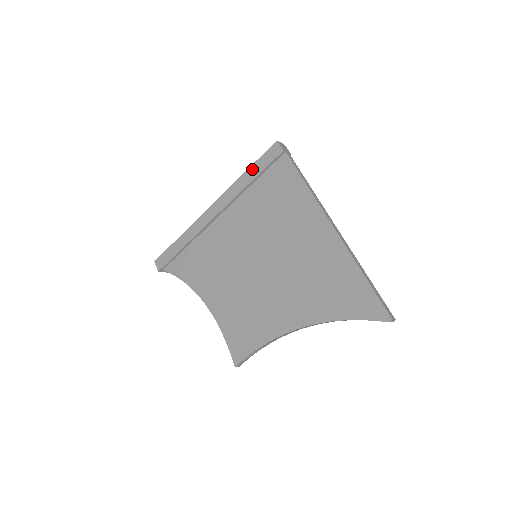
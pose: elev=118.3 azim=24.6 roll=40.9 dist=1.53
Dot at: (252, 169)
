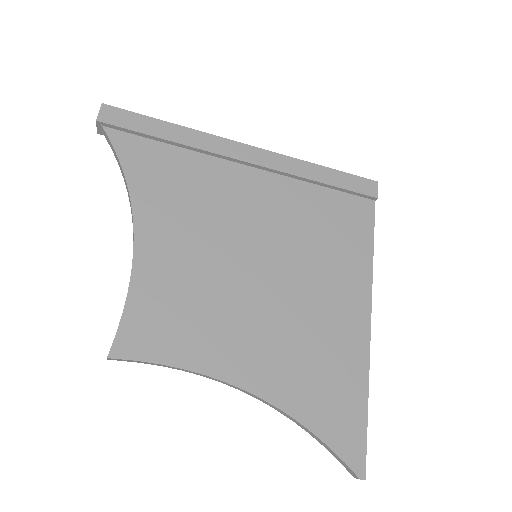
Dot at: (332, 173)
